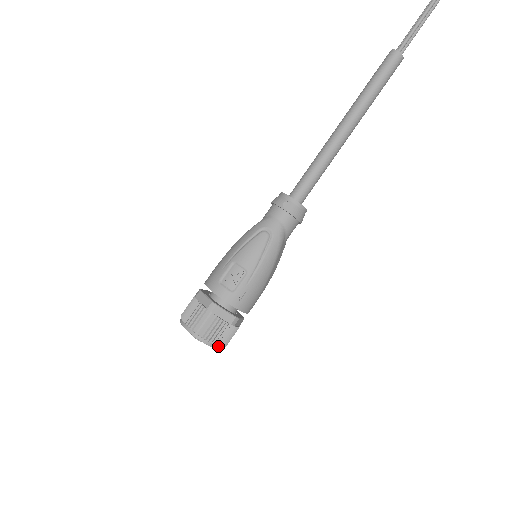
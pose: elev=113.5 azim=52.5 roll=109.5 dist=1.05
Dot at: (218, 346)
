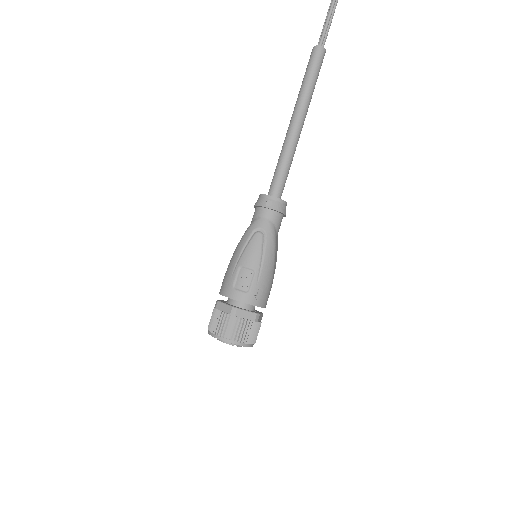
Dot at: (249, 344)
